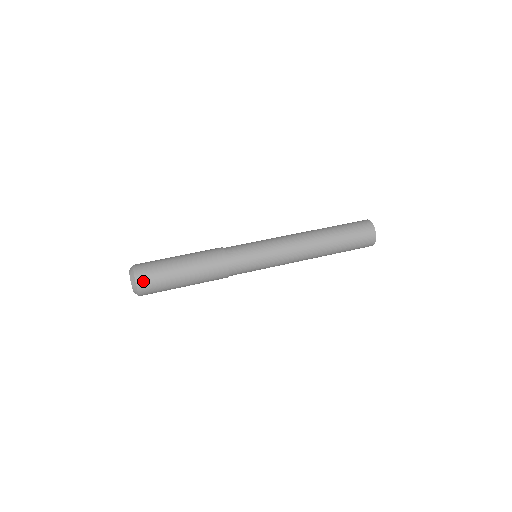
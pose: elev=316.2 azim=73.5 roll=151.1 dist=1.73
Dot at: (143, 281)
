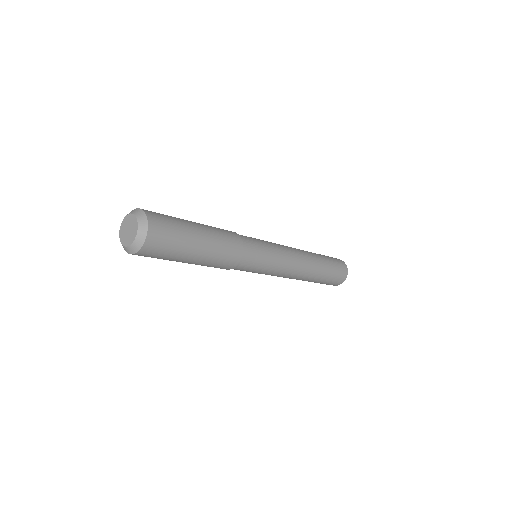
Dot at: (155, 218)
